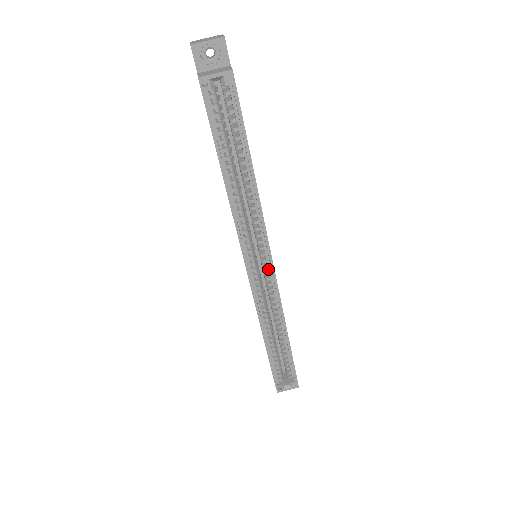
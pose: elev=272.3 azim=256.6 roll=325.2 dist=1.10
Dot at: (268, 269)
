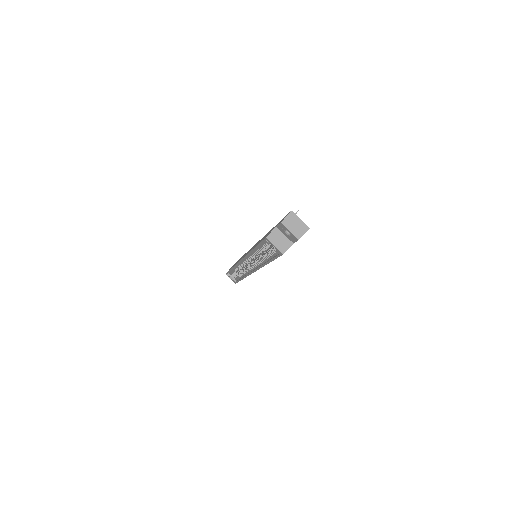
Dot at: occluded
